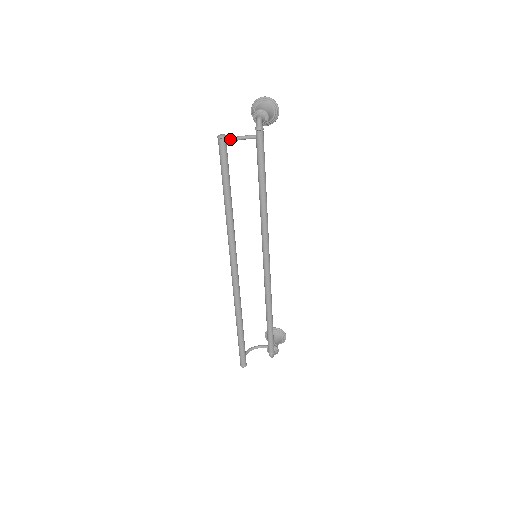
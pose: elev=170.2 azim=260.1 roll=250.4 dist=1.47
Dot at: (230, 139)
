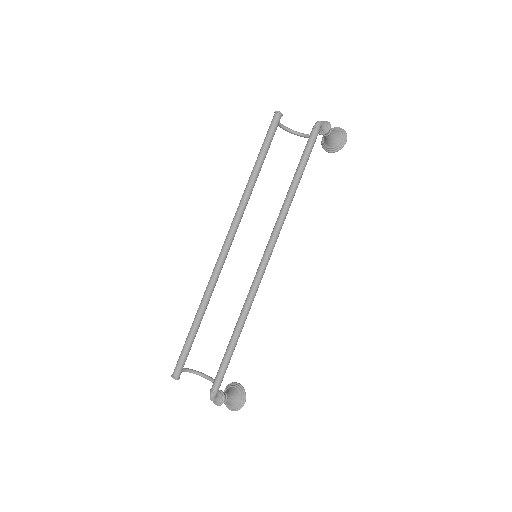
Dot at: (287, 127)
